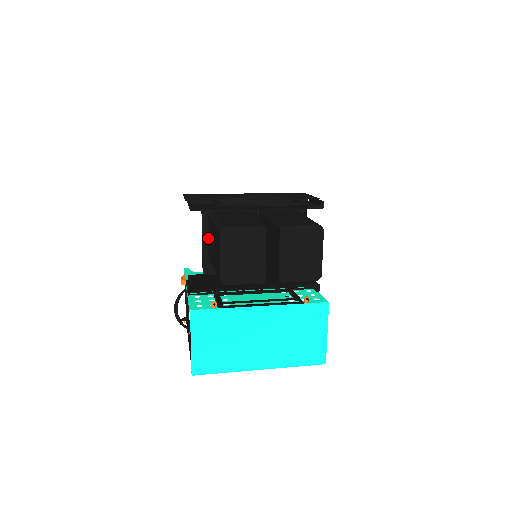
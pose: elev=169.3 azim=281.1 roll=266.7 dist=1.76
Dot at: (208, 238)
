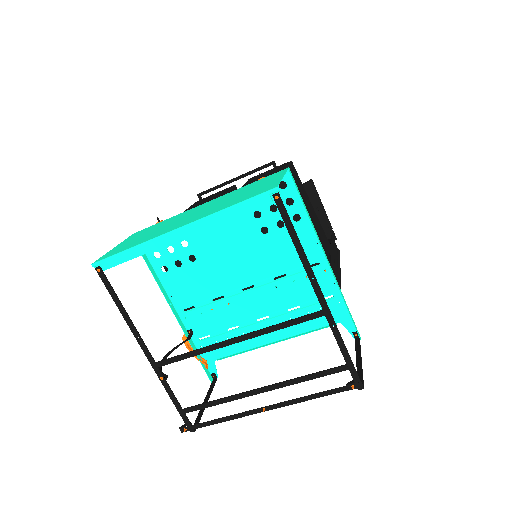
Dot at: occluded
